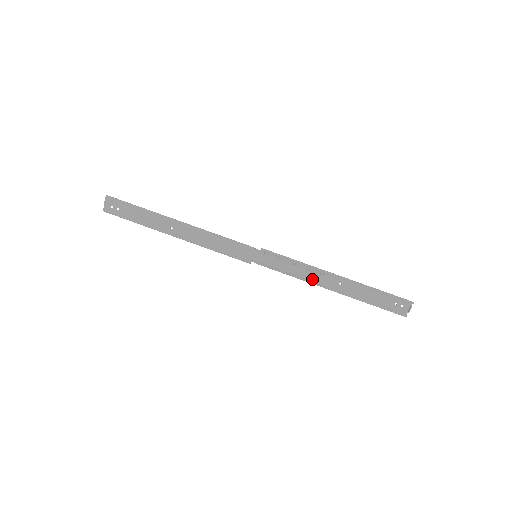
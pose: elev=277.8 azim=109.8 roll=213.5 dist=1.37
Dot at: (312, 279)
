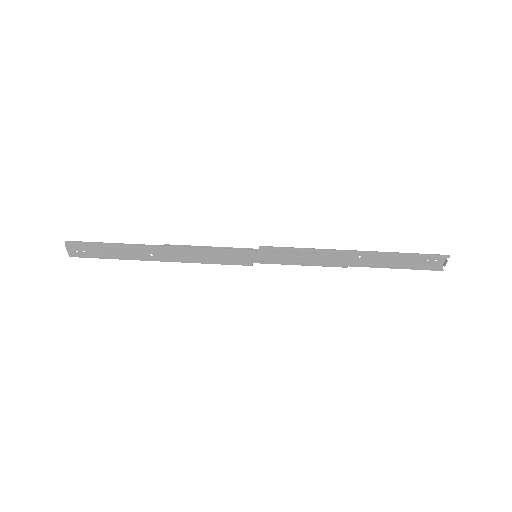
Dot at: (326, 262)
